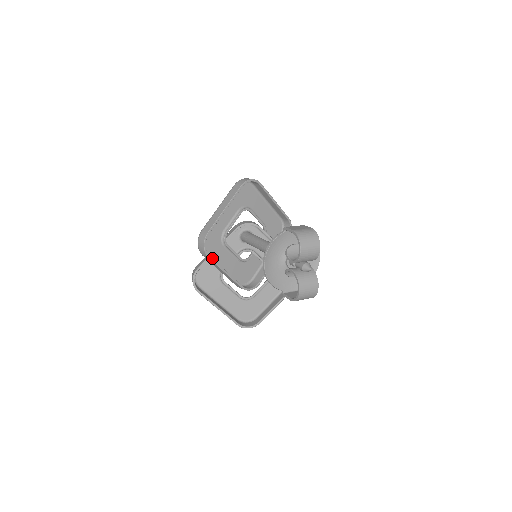
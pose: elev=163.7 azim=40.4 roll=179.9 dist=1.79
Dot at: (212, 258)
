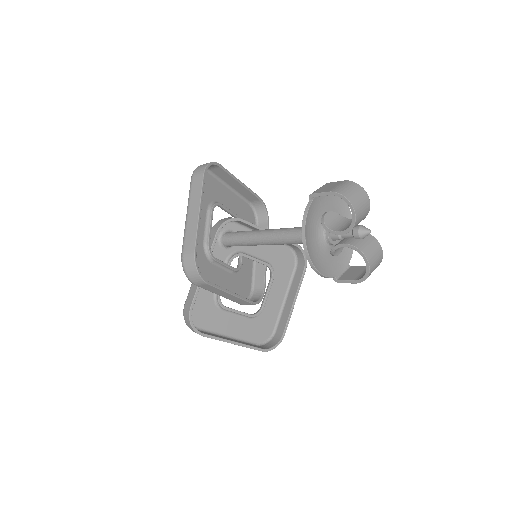
Dot at: occluded
